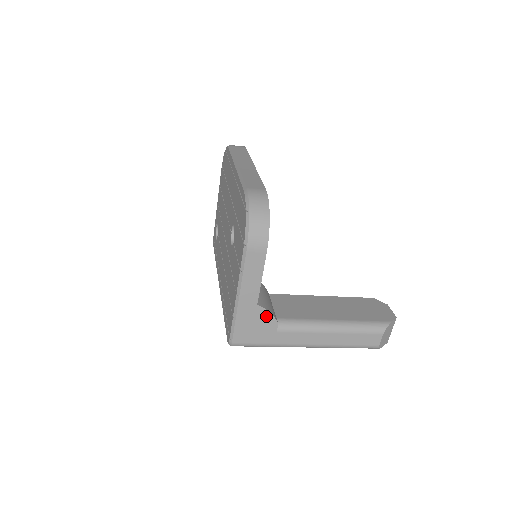
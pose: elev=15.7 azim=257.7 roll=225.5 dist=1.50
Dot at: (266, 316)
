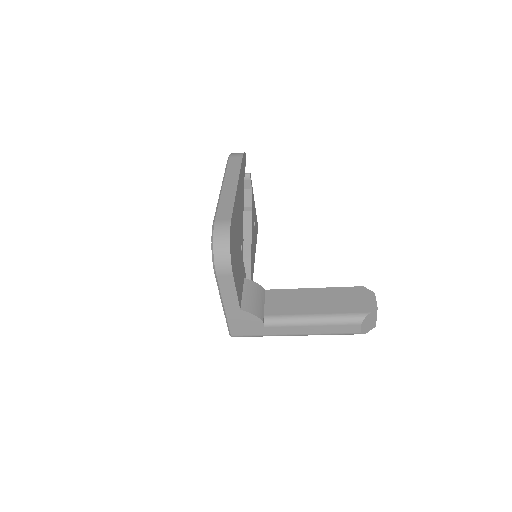
Dot at: (251, 317)
